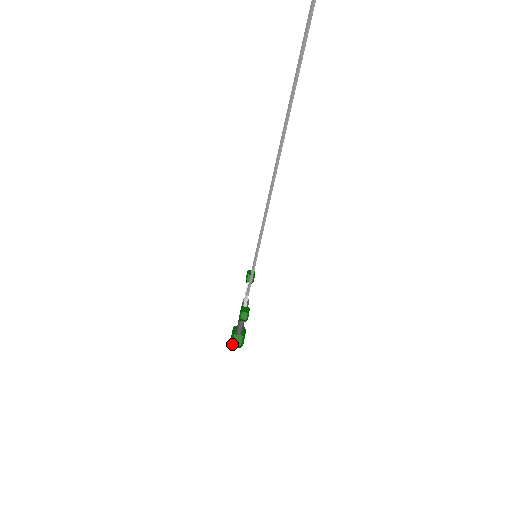
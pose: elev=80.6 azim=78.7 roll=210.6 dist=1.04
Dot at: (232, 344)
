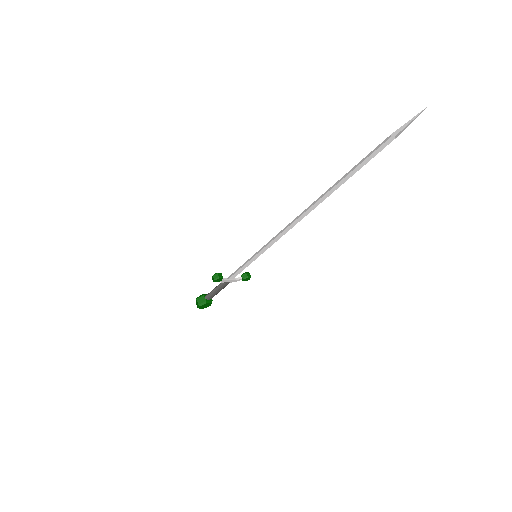
Dot at: (197, 299)
